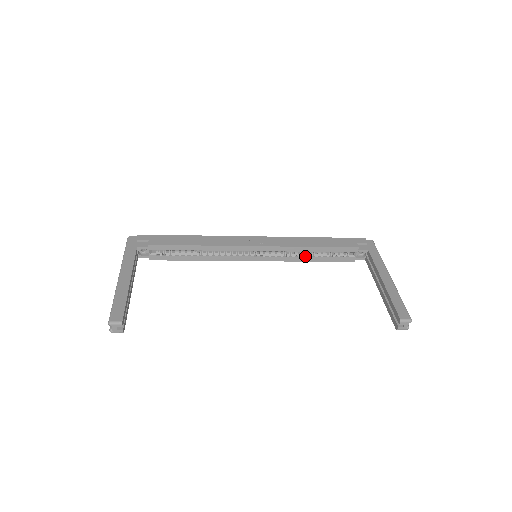
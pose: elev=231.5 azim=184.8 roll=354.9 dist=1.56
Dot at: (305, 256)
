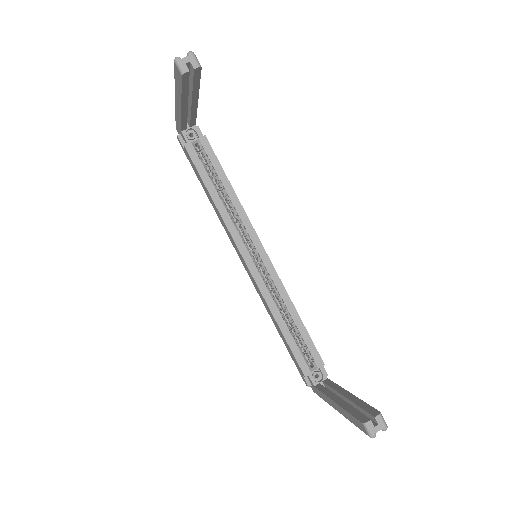
Dot at: (281, 314)
